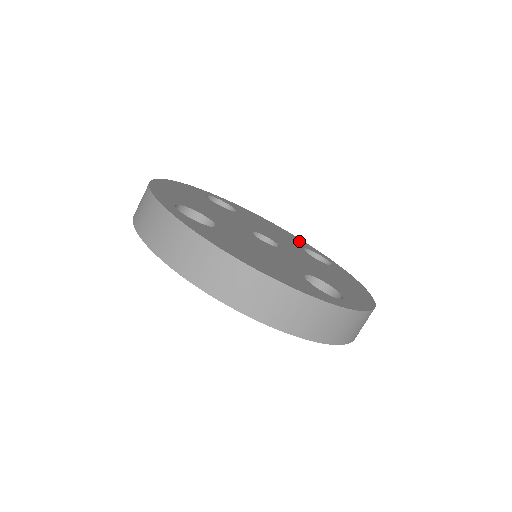
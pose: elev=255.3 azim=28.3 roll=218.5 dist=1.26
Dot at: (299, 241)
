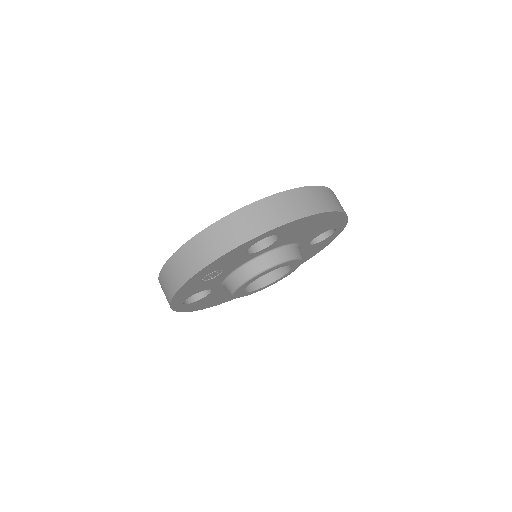
Dot at: occluded
